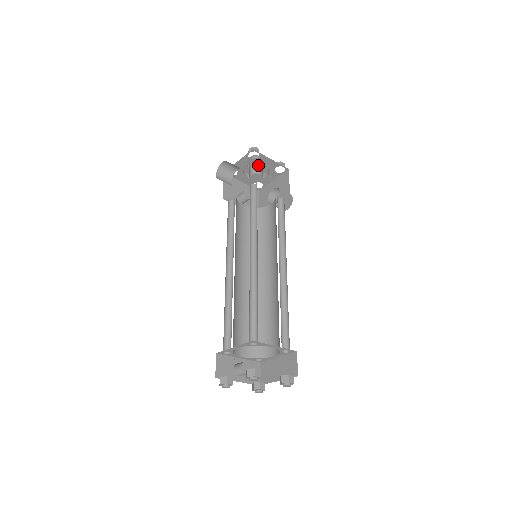
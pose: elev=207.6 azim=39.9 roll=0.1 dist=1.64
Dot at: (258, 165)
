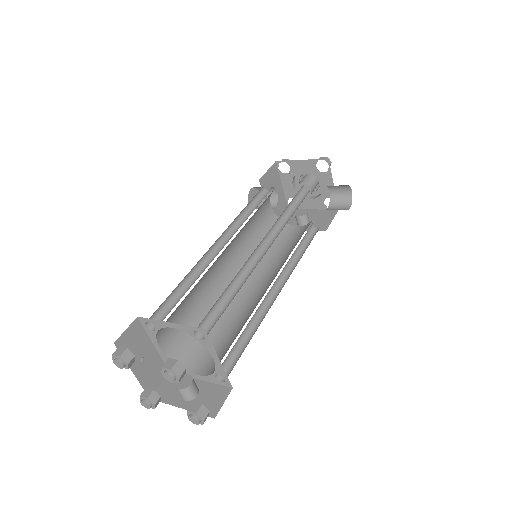
Dot at: (304, 178)
